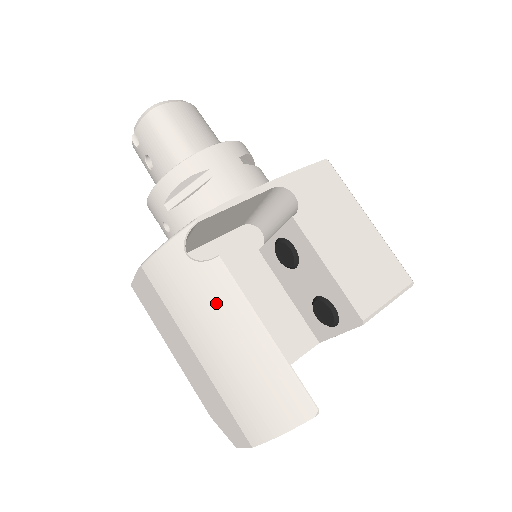
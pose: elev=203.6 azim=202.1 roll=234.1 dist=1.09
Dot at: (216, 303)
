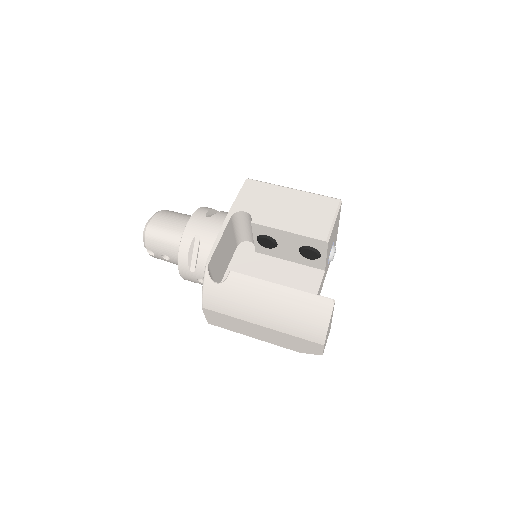
Dot at: (248, 293)
